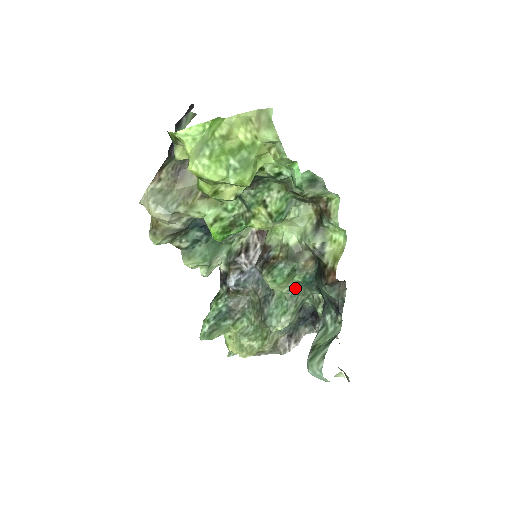
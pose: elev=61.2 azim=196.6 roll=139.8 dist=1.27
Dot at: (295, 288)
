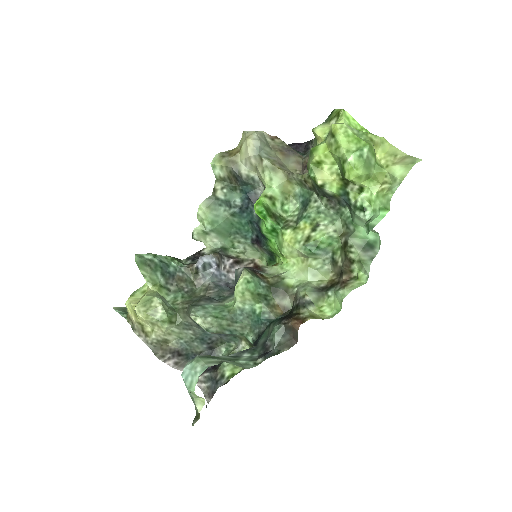
Dot at: (245, 314)
